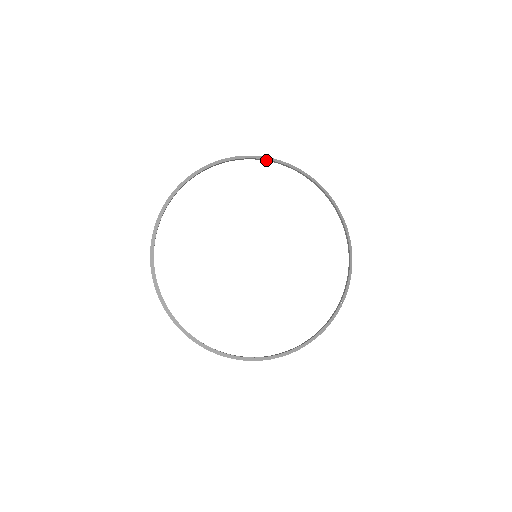
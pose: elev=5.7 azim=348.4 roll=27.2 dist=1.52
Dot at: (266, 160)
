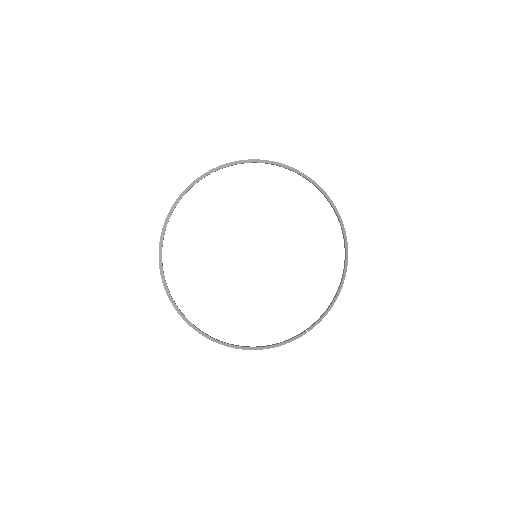
Dot at: (308, 180)
